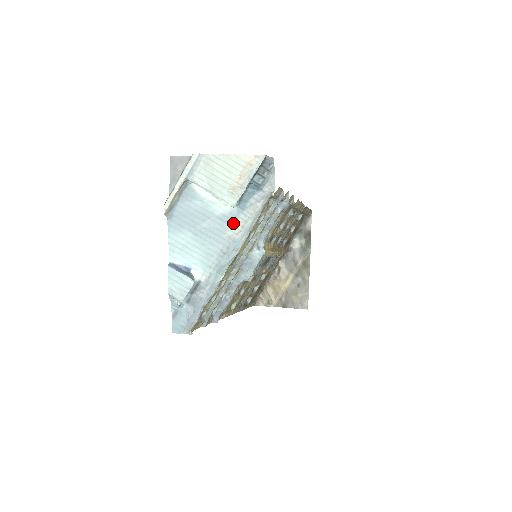
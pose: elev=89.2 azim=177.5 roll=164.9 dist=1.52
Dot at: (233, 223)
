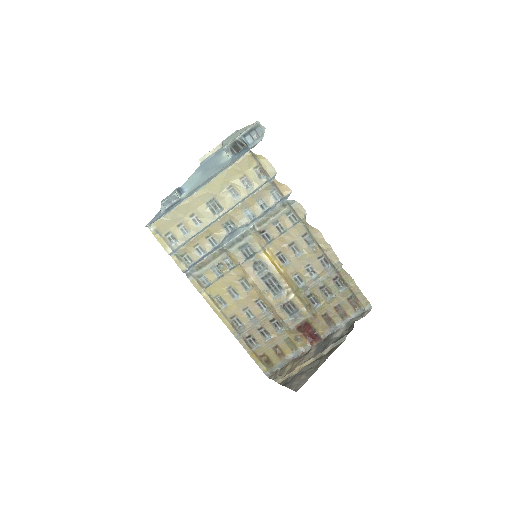
Dot at: (222, 168)
